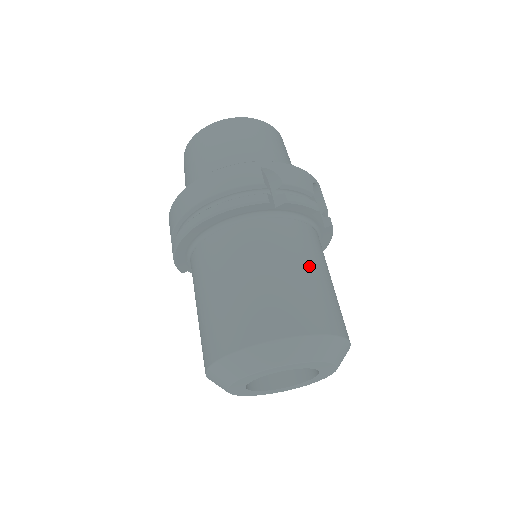
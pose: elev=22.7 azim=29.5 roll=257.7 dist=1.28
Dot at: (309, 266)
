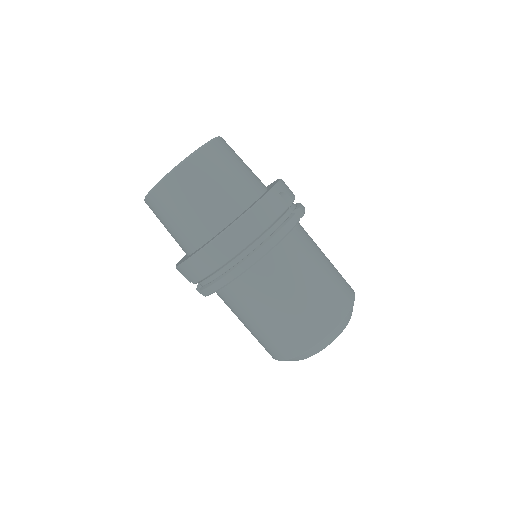
Dot at: (323, 253)
